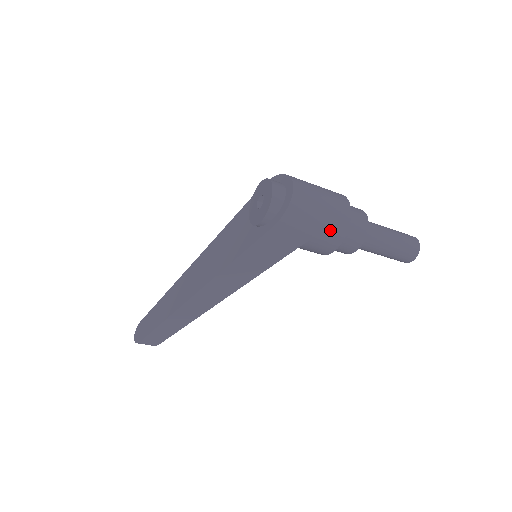
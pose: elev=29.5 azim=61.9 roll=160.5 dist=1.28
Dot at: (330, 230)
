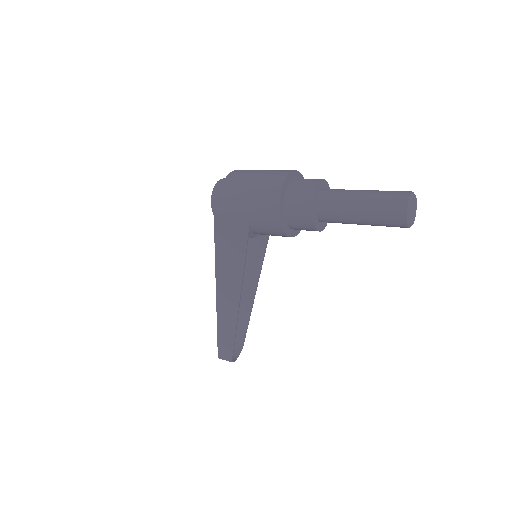
Dot at: (261, 204)
